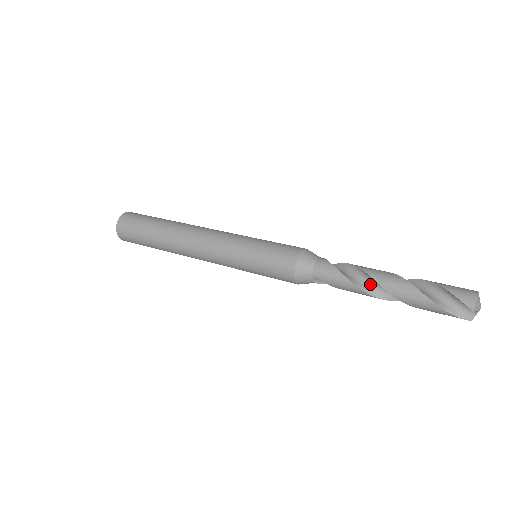
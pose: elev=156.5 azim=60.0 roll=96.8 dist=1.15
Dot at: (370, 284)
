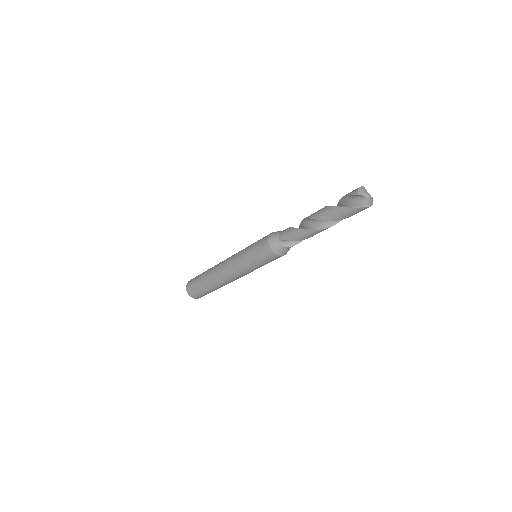
Dot at: (310, 225)
